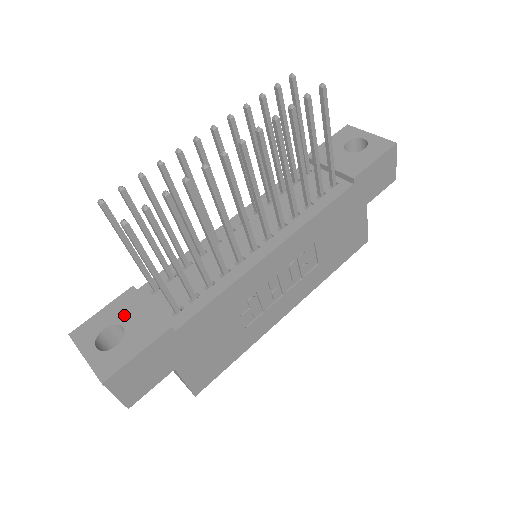
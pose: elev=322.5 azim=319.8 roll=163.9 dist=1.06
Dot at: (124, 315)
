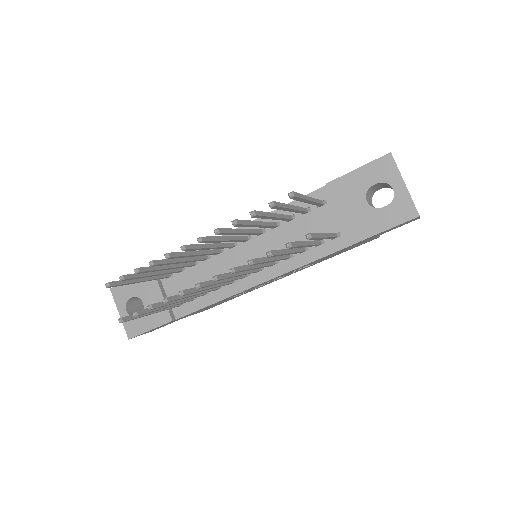
Dot at: (144, 293)
